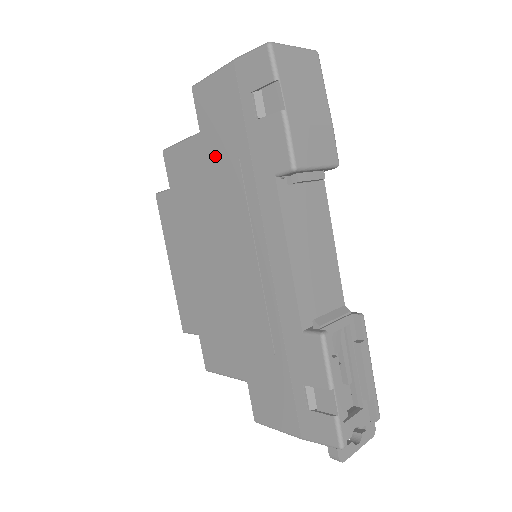
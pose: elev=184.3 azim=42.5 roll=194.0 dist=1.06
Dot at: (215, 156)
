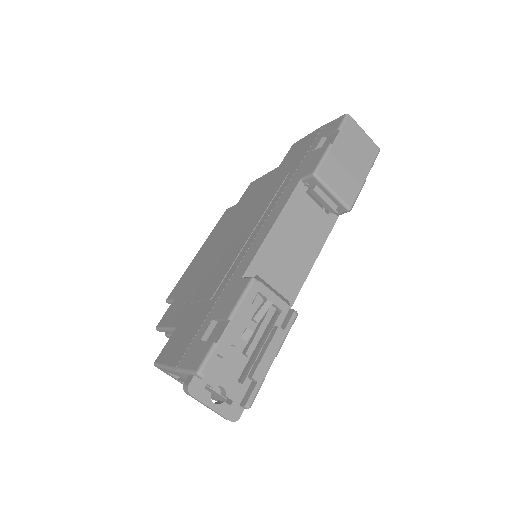
Dot at: (277, 176)
